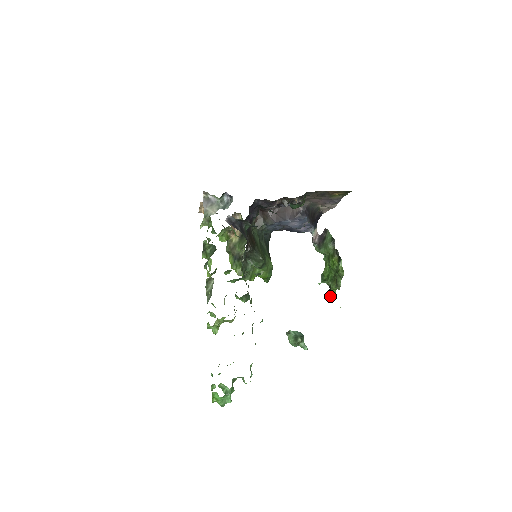
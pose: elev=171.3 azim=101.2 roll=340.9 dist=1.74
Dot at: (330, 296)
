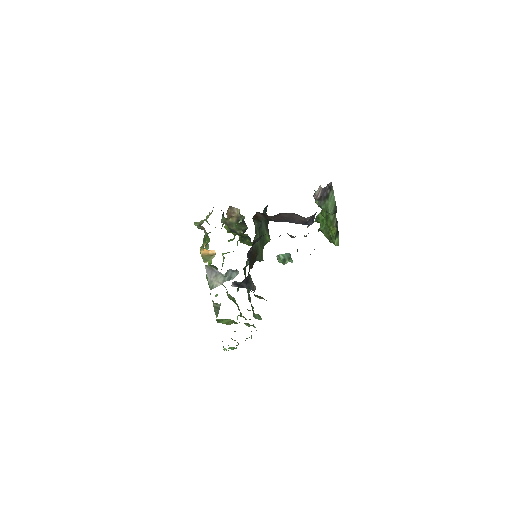
Dot at: (321, 231)
